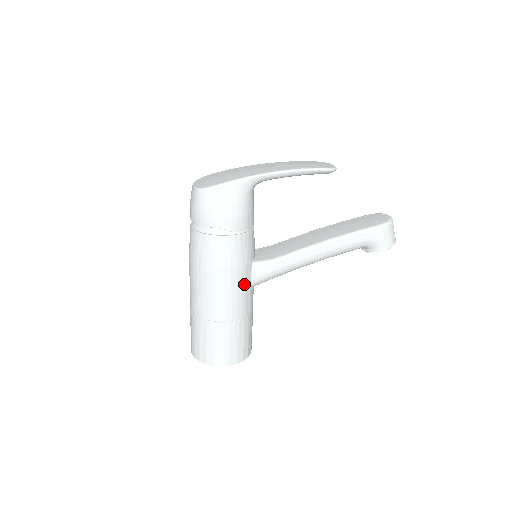
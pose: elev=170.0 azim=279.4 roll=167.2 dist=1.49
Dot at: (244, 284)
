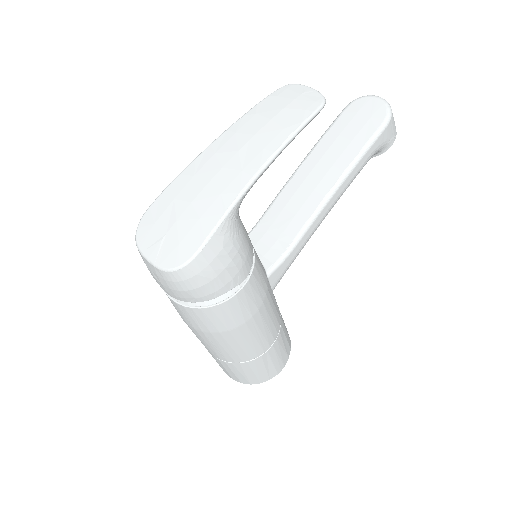
Dot at: (271, 304)
